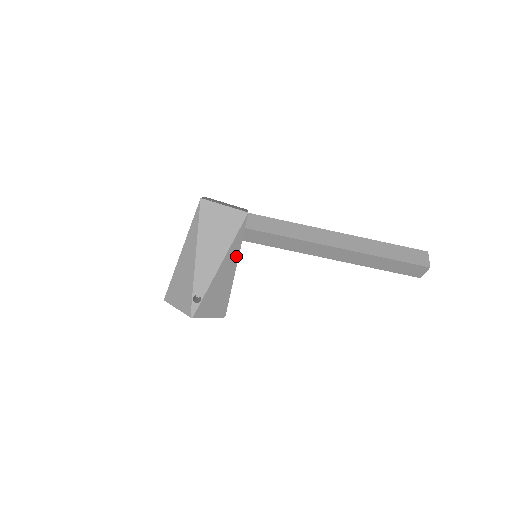
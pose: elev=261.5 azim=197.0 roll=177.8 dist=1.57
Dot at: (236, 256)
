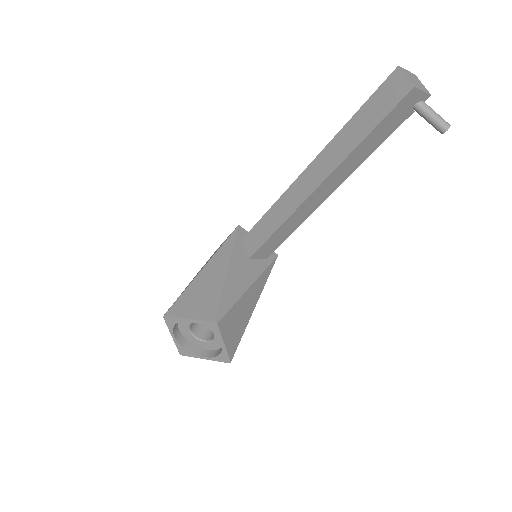
Dot at: (227, 259)
